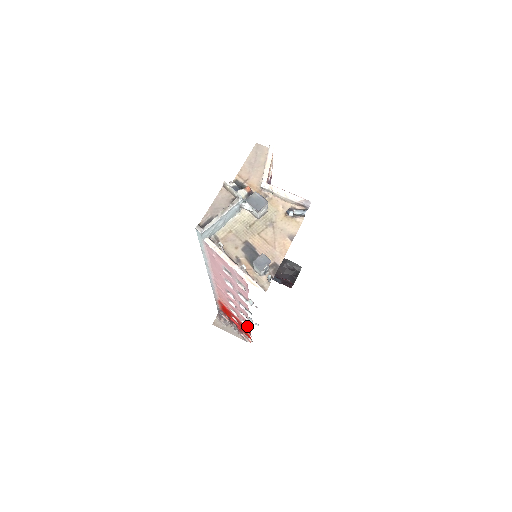
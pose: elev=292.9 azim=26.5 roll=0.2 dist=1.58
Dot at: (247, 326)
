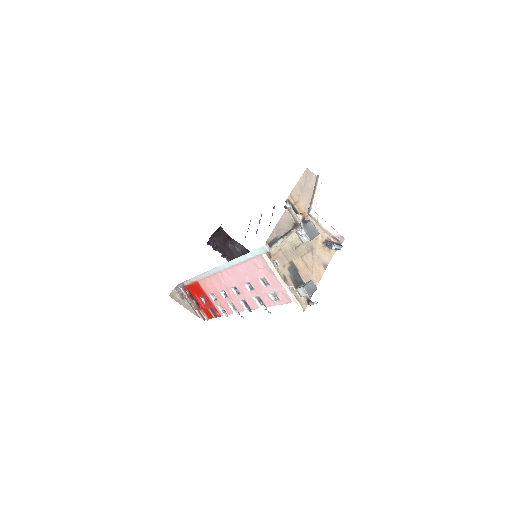
Dot at: (222, 312)
